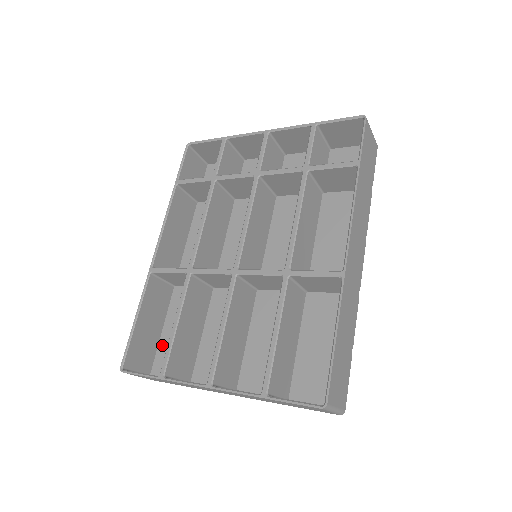
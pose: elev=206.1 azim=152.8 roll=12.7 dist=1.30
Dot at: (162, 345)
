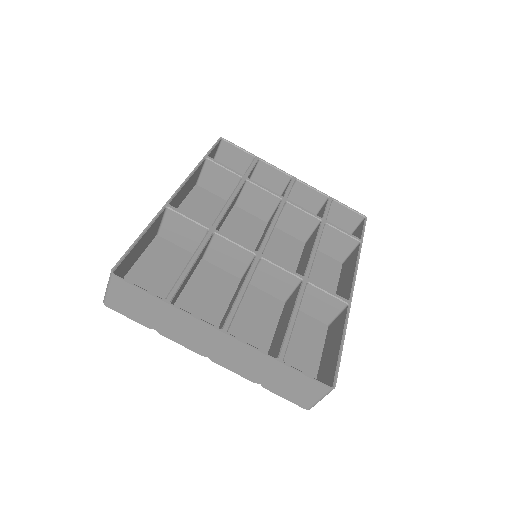
Dot at: (130, 278)
